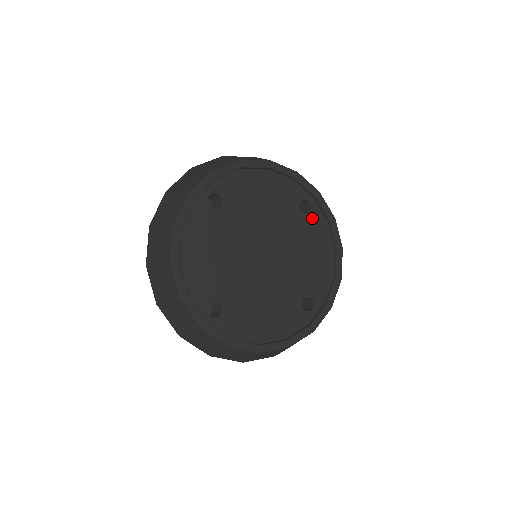
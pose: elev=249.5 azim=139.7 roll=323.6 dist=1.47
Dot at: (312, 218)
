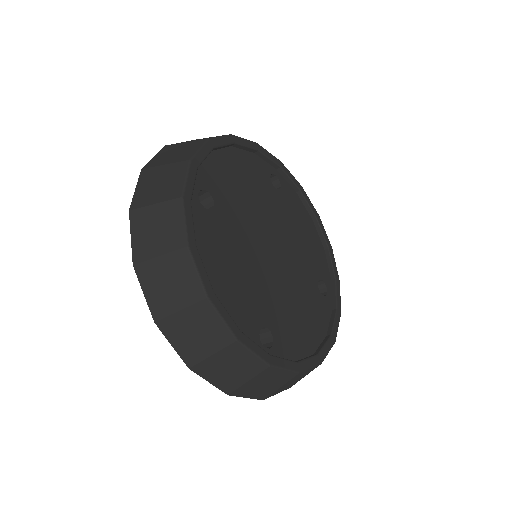
Dot at: (285, 192)
